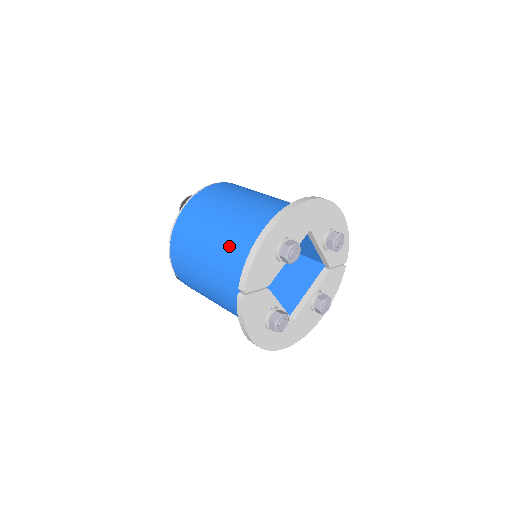
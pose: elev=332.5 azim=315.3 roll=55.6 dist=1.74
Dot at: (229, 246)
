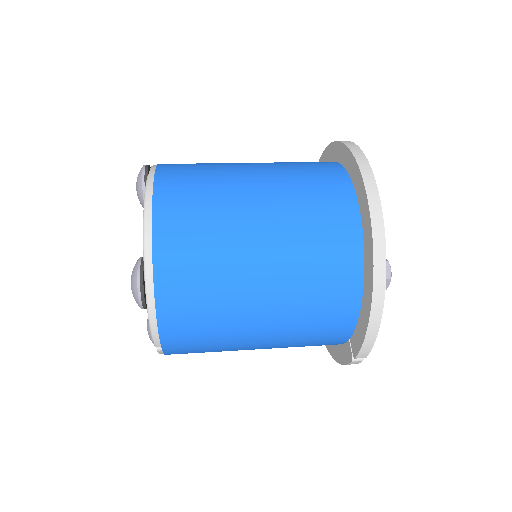
Dot at: (299, 320)
